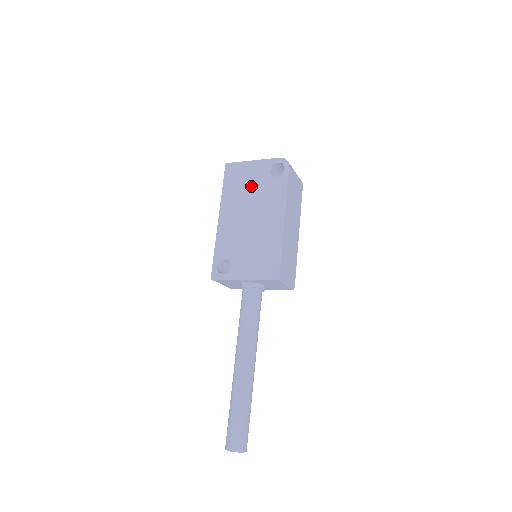
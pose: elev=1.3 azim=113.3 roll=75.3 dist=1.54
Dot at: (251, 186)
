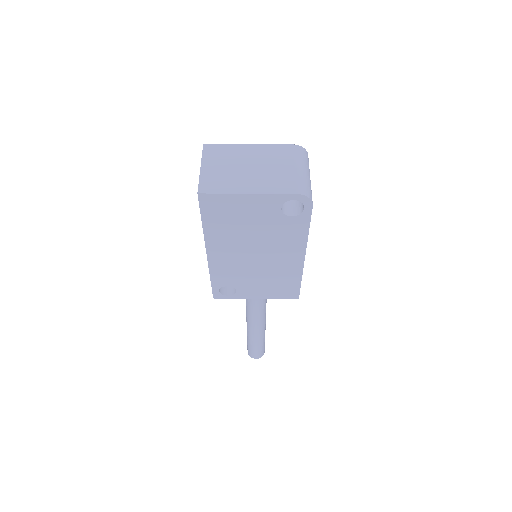
Dot at: (251, 225)
